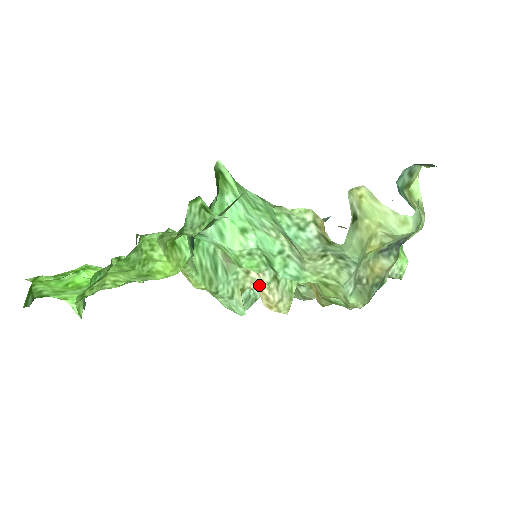
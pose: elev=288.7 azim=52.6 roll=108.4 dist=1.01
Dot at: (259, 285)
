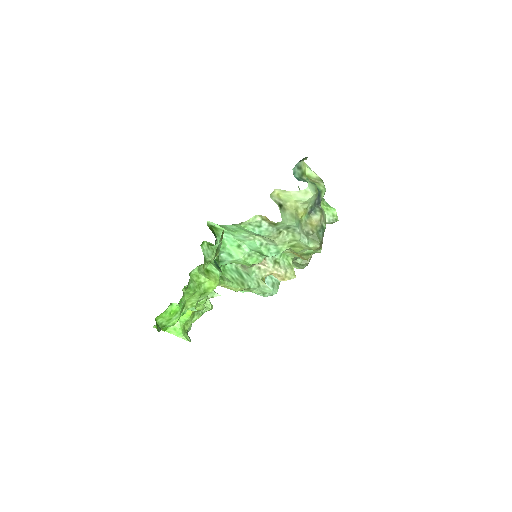
Dot at: (269, 271)
